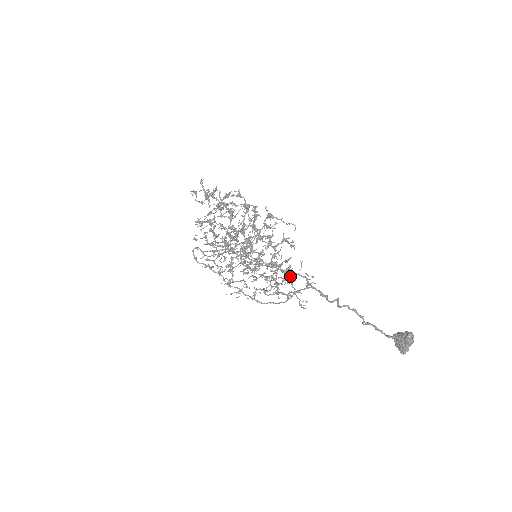
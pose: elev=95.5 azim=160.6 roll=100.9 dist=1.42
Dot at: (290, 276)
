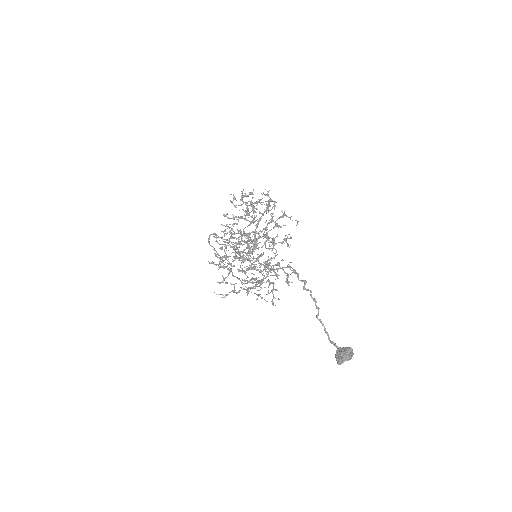
Dot at: occluded
